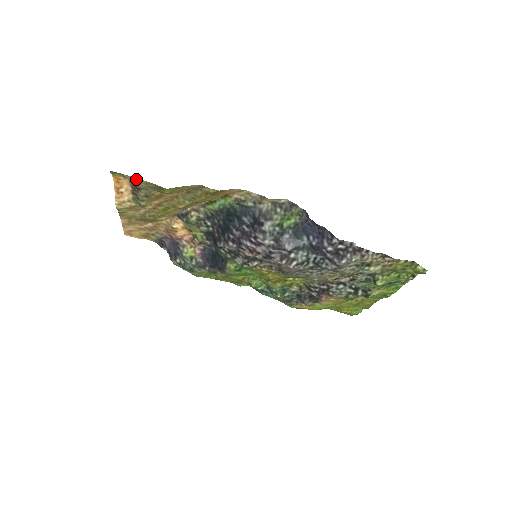
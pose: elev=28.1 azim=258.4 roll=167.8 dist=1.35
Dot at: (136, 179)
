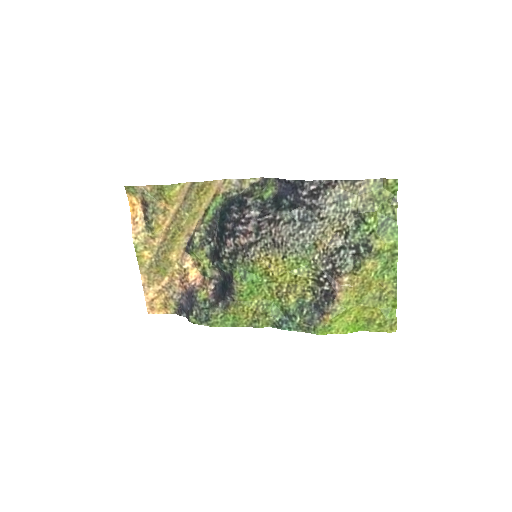
Dot at: (144, 189)
